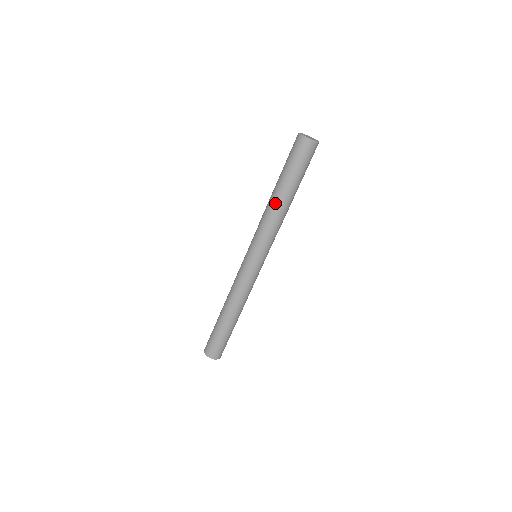
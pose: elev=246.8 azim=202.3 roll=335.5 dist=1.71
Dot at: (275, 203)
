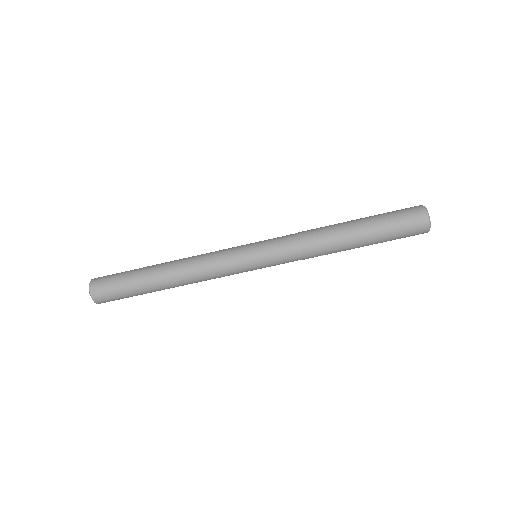
Dot at: (339, 247)
